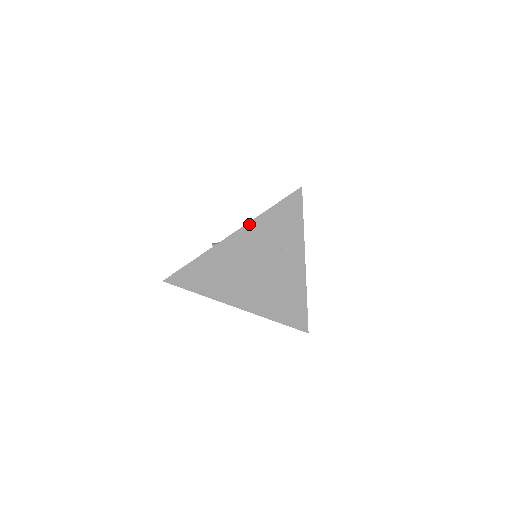
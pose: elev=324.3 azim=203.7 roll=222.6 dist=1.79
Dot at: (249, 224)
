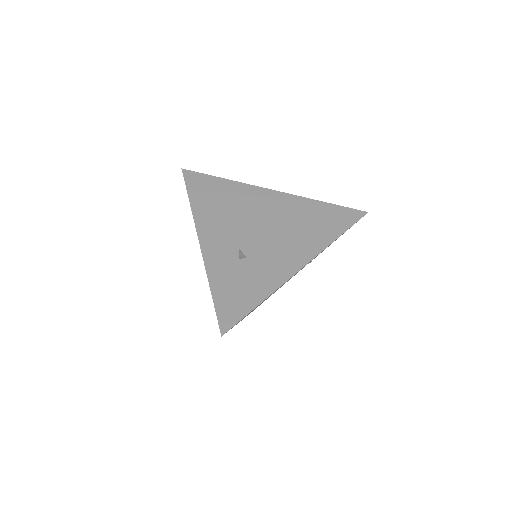
Dot at: occluded
